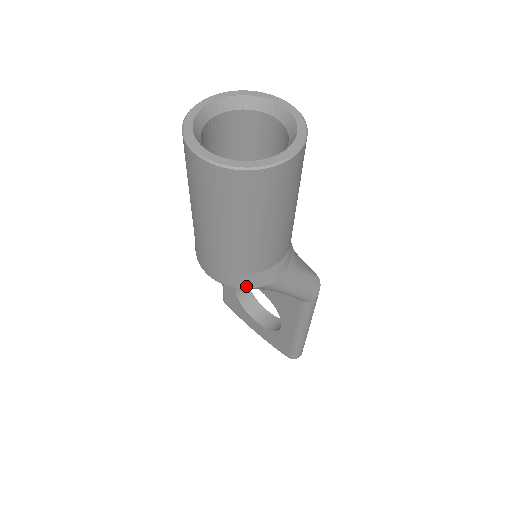
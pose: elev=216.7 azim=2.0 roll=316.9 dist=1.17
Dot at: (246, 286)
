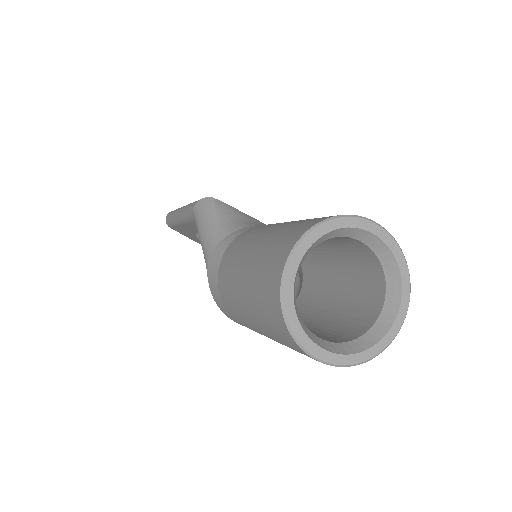
Dot at: occluded
